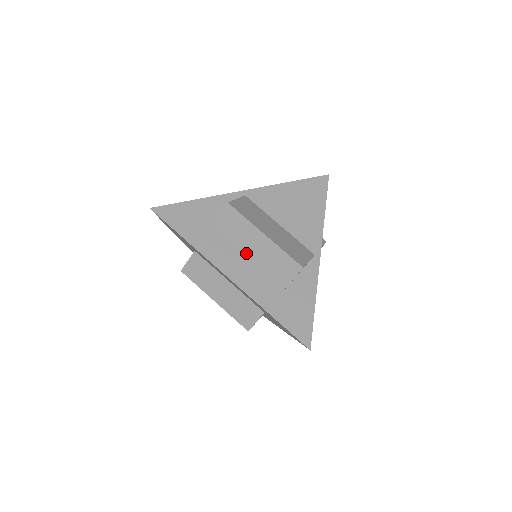
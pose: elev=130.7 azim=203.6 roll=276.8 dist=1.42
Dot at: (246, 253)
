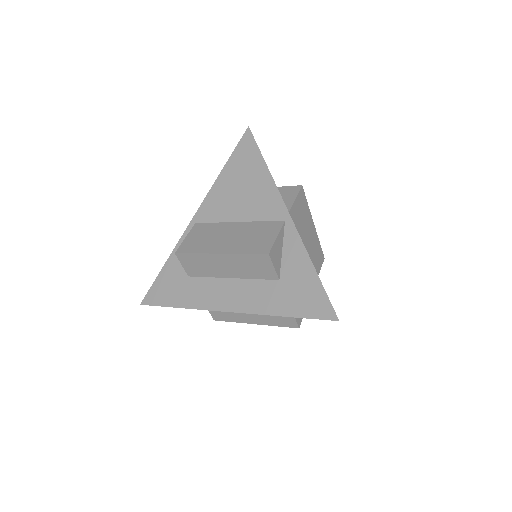
Dot at: (227, 276)
